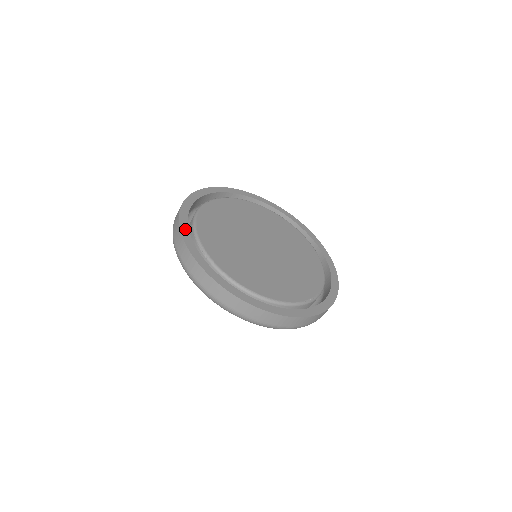
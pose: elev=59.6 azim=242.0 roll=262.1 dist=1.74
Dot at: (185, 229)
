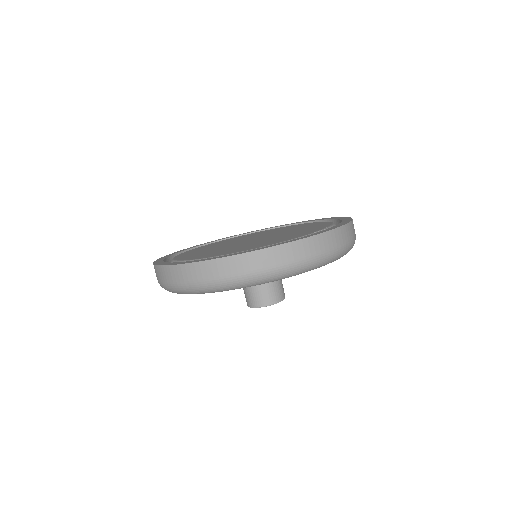
Dot at: occluded
